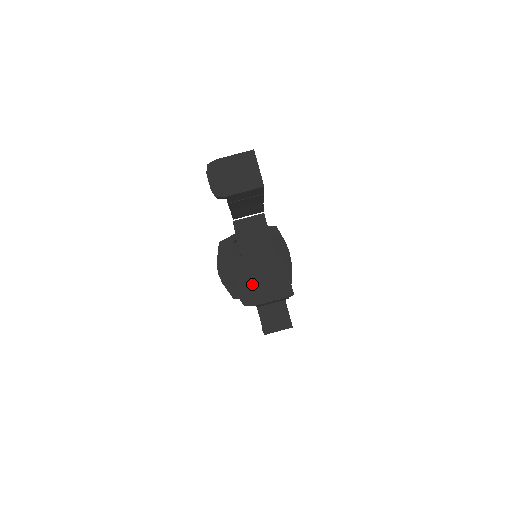
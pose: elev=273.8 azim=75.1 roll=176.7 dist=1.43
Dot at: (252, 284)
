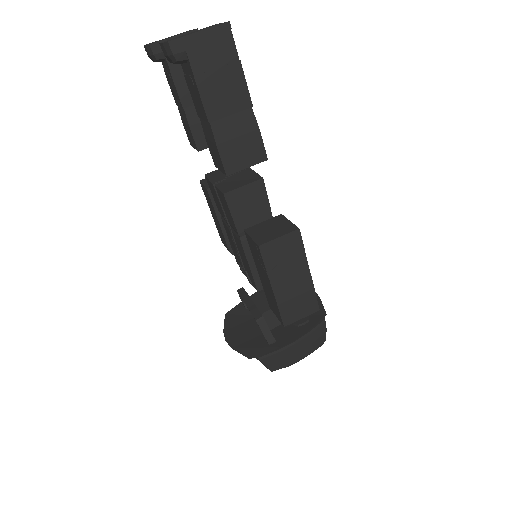
Dot at: occluded
